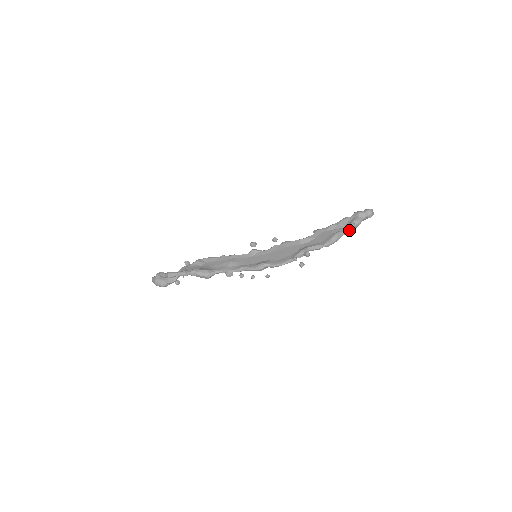
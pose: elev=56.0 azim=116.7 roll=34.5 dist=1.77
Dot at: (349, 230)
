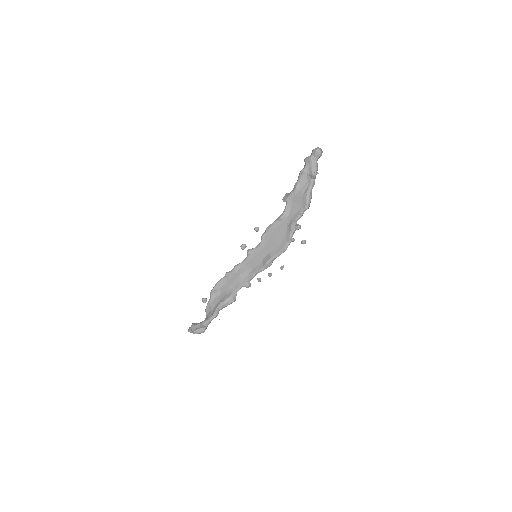
Dot at: (314, 181)
